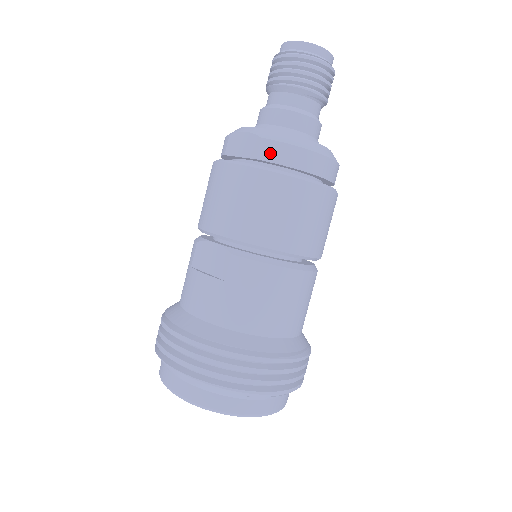
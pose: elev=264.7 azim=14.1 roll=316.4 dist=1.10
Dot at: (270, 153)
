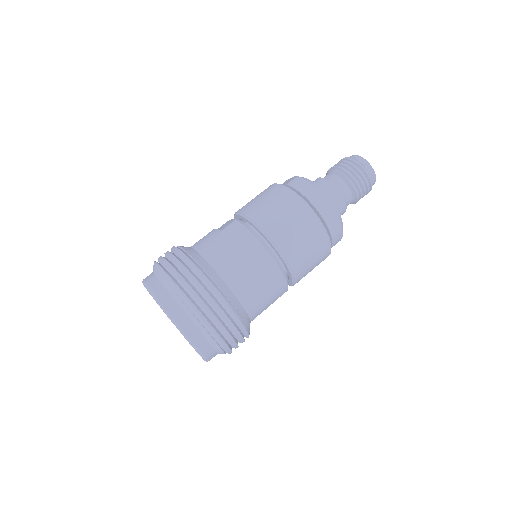
Dot at: (295, 183)
